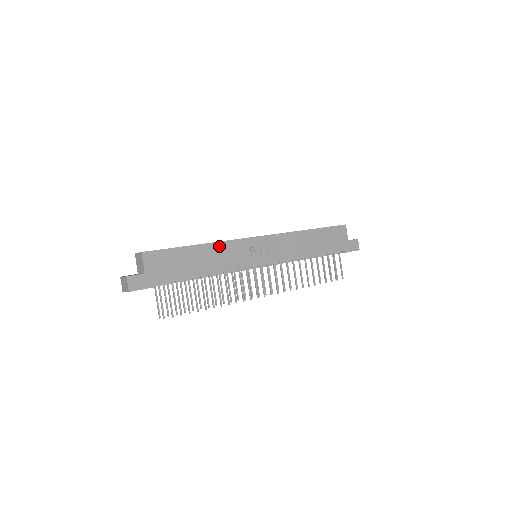
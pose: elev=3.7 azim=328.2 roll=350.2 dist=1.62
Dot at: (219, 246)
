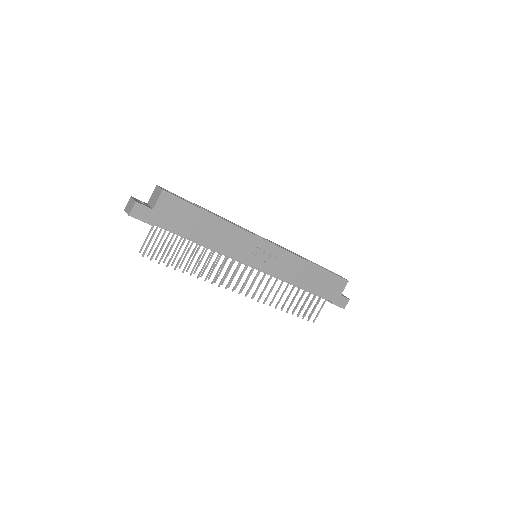
Dot at: (231, 228)
